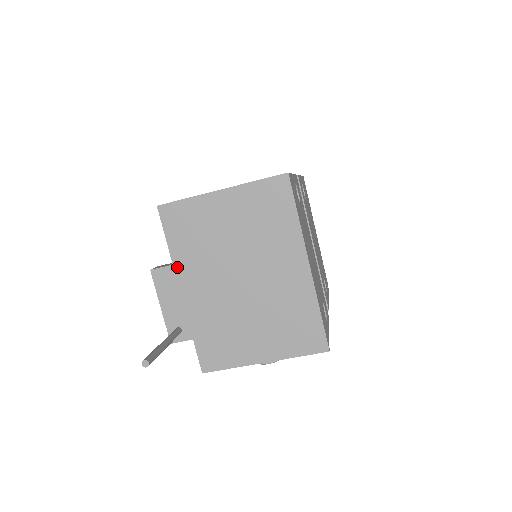
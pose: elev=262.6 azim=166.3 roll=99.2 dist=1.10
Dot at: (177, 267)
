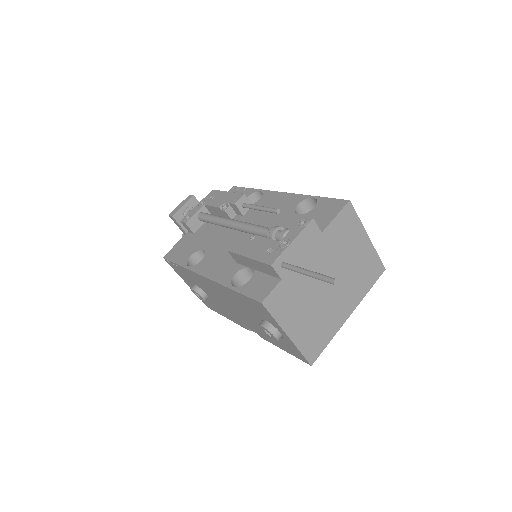
Dot at: (321, 237)
